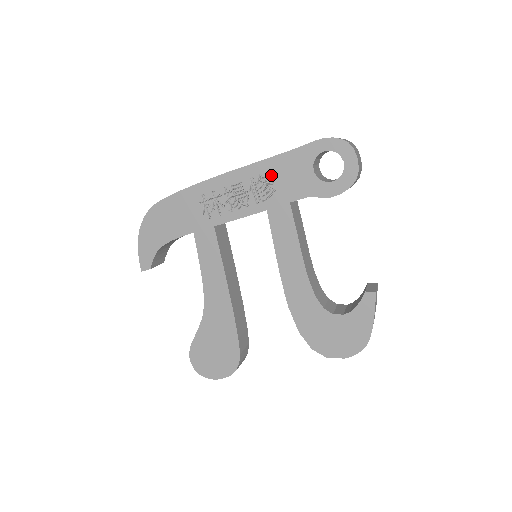
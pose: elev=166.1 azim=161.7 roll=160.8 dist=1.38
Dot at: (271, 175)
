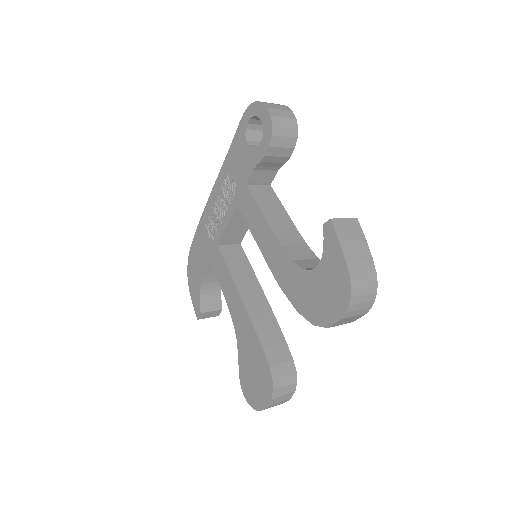
Dot at: (230, 173)
